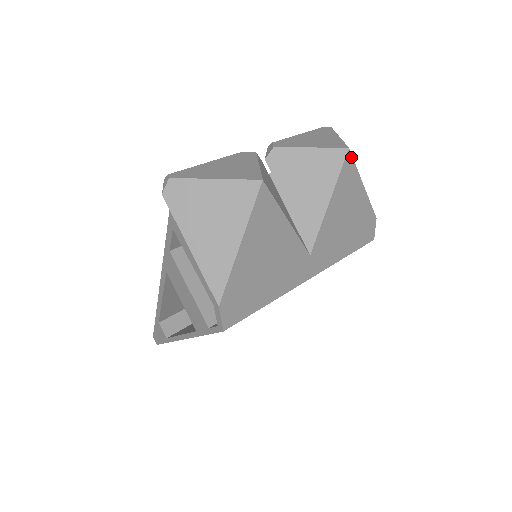
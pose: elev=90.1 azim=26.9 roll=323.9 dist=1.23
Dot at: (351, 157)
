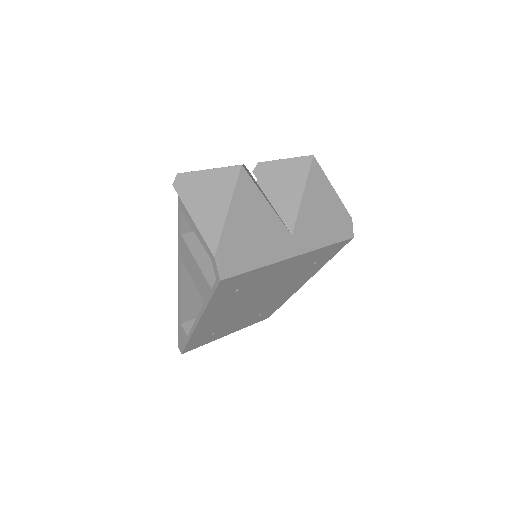
Dot at: (317, 162)
